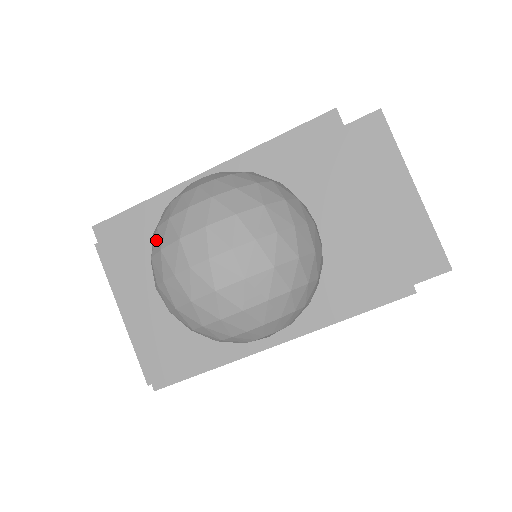
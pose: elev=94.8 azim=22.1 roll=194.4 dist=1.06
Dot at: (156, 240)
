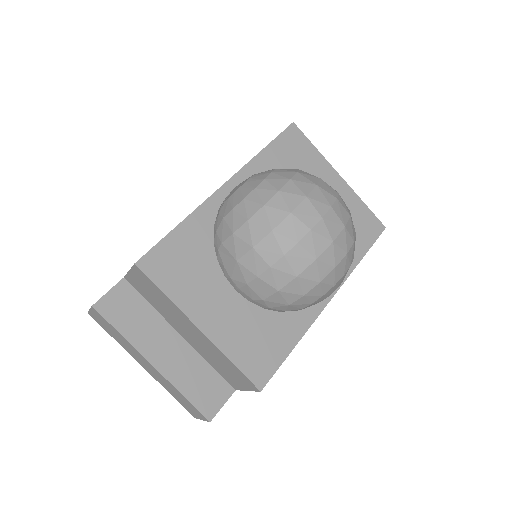
Dot at: (255, 229)
